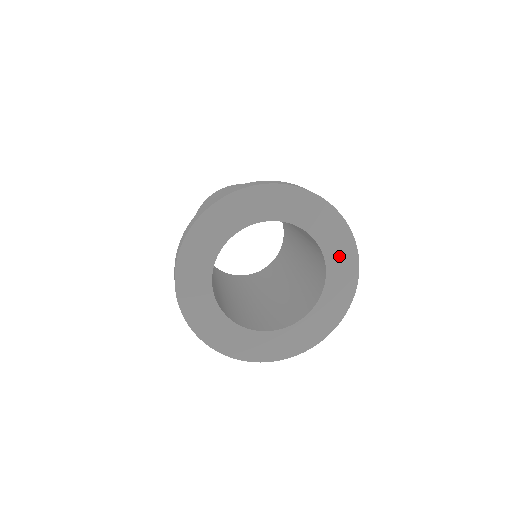
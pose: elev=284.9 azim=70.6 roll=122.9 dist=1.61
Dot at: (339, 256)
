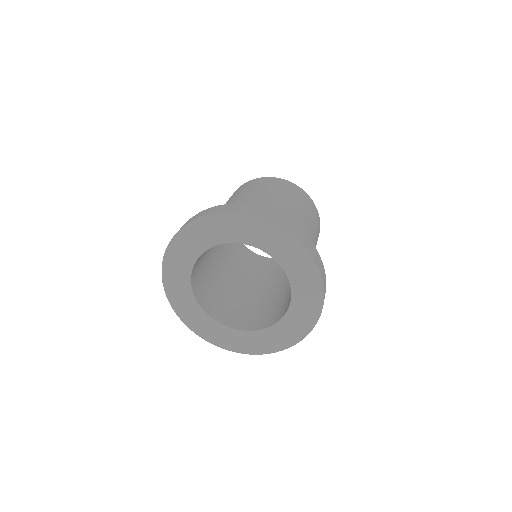
Dot at: (289, 329)
